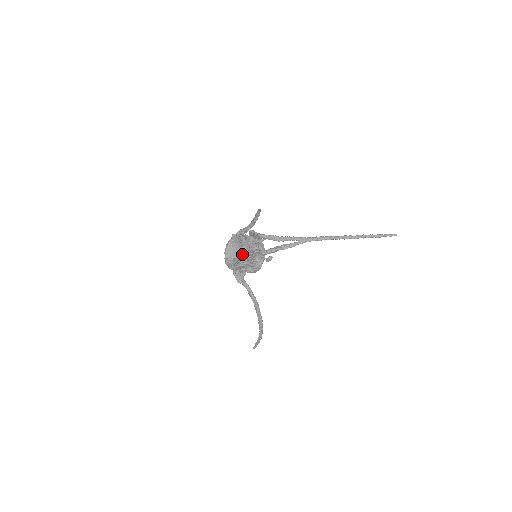
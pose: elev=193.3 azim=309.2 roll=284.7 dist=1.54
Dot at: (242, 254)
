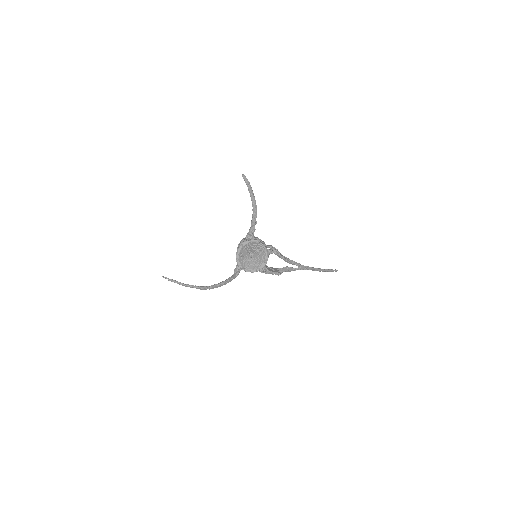
Dot at: (261, 266)
